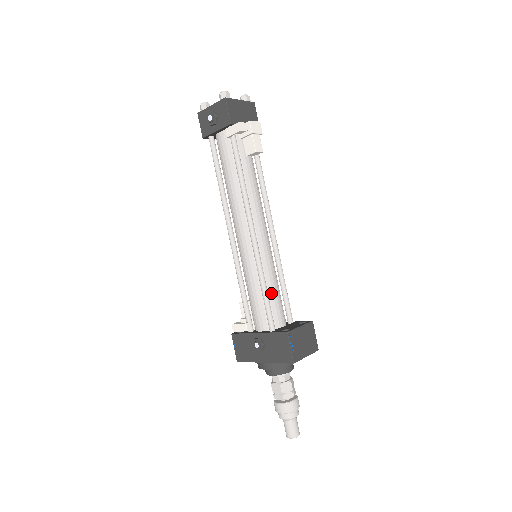
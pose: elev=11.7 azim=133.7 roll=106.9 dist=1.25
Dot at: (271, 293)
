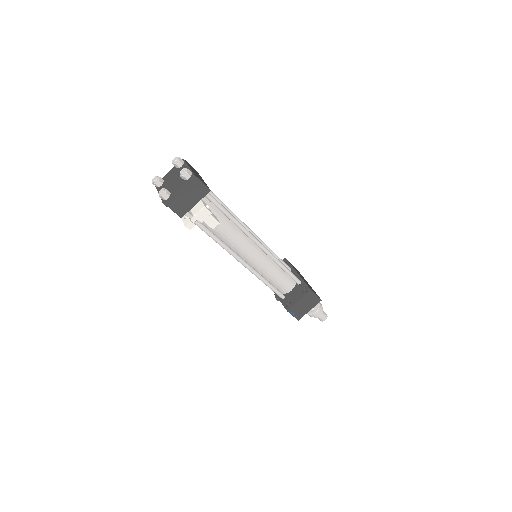
Dot at: (274, 280)
